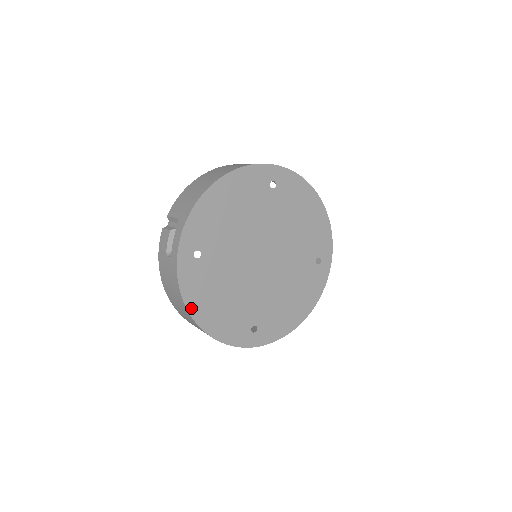
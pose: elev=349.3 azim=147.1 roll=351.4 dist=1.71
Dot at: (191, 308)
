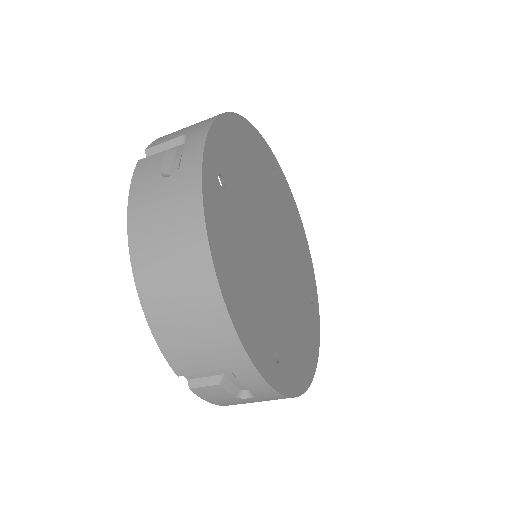
Dot at: (215, 258)
